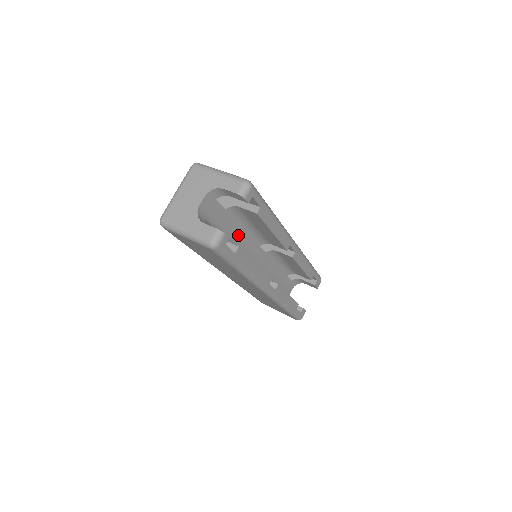
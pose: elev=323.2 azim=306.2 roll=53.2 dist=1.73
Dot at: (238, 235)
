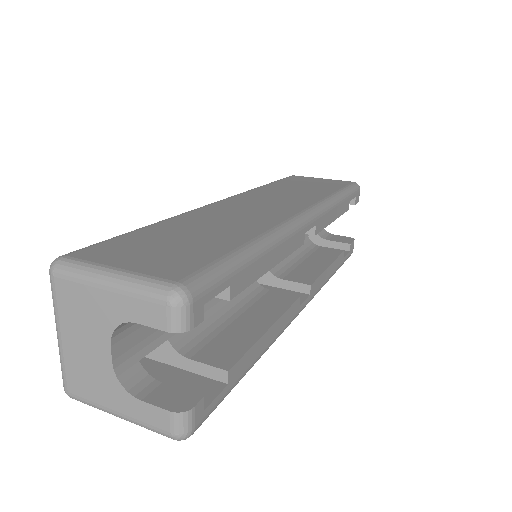
Dot at: occluded
